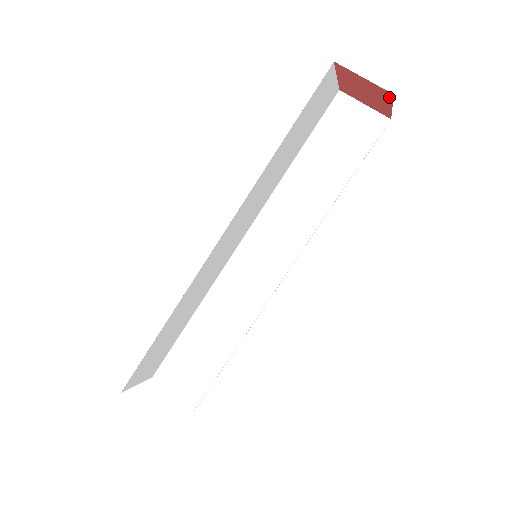
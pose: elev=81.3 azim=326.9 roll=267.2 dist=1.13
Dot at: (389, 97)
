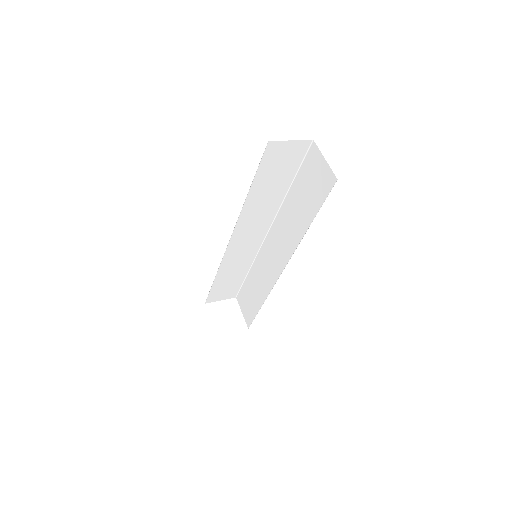
Dot at: (330, 172)
